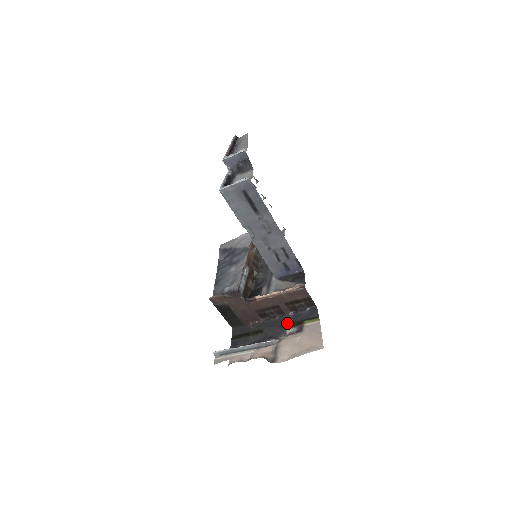
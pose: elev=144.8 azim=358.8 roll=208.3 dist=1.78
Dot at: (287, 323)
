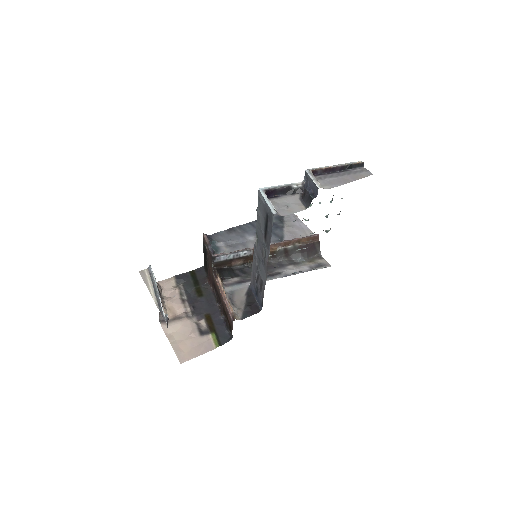
Dot at: (211, 317)
